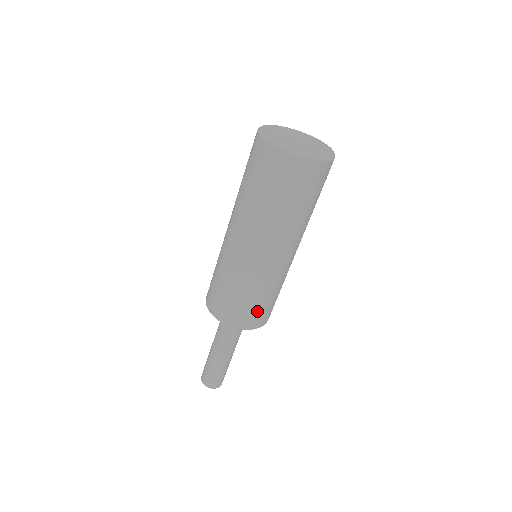
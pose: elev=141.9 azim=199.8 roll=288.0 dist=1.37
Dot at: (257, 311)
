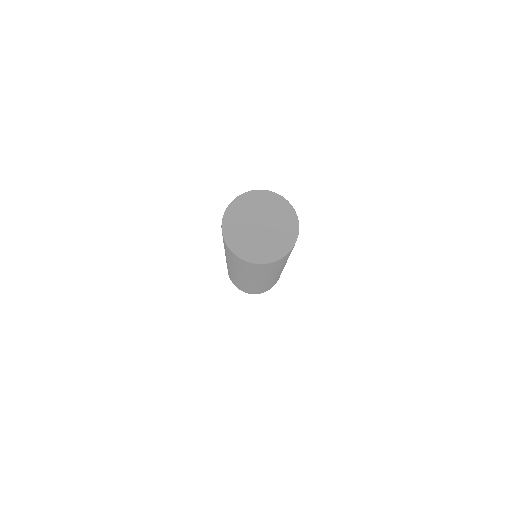
Dot at: occluded
